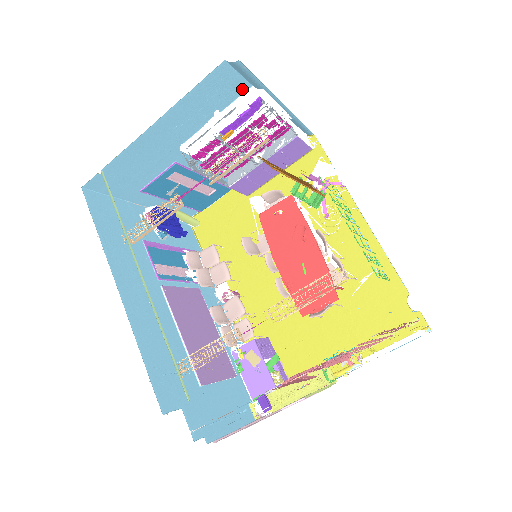
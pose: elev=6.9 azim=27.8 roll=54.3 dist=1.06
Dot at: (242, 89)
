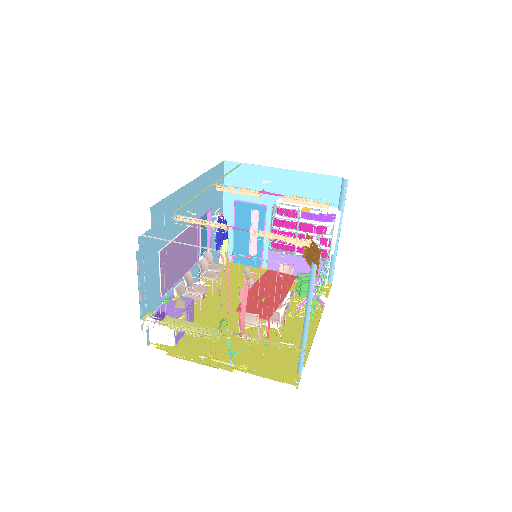
Dot at: occluded
